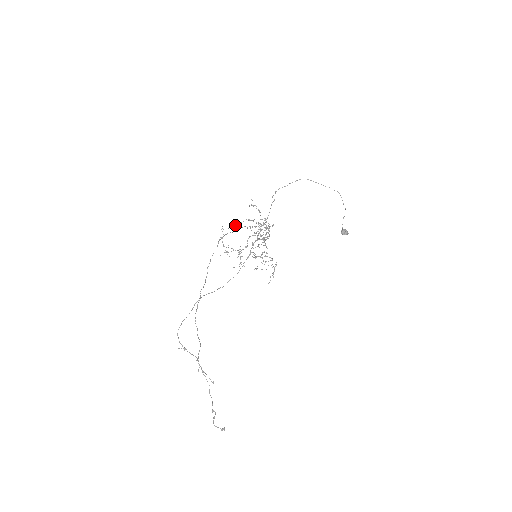
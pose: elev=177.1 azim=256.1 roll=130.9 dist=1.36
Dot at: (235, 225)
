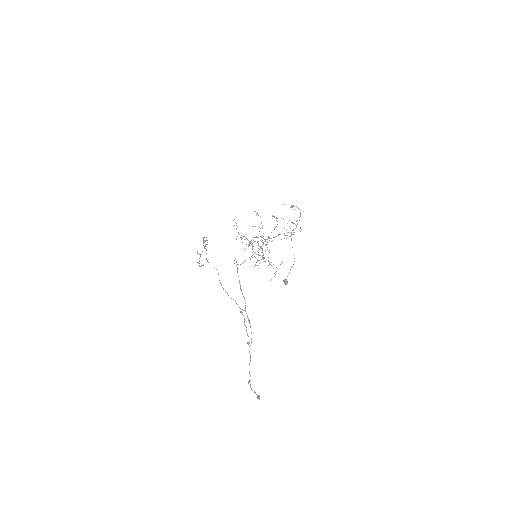
Dot at: (291, 205)
